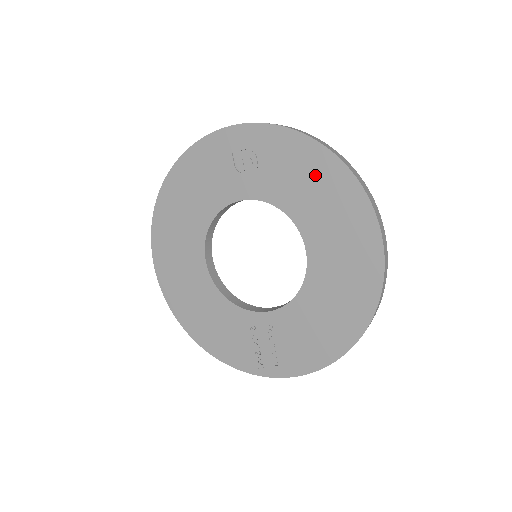
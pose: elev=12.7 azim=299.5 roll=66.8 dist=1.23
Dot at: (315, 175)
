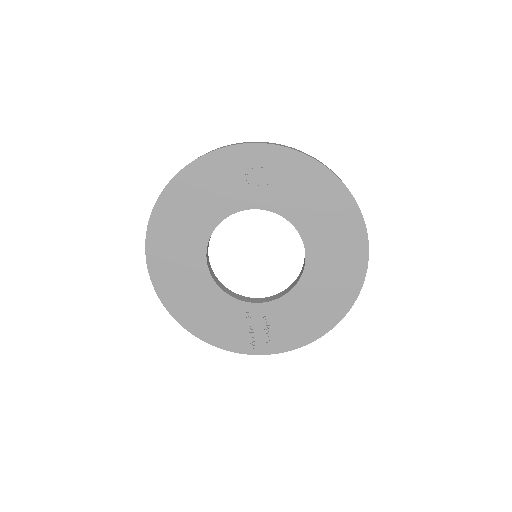
Dot at: (321, 194)
